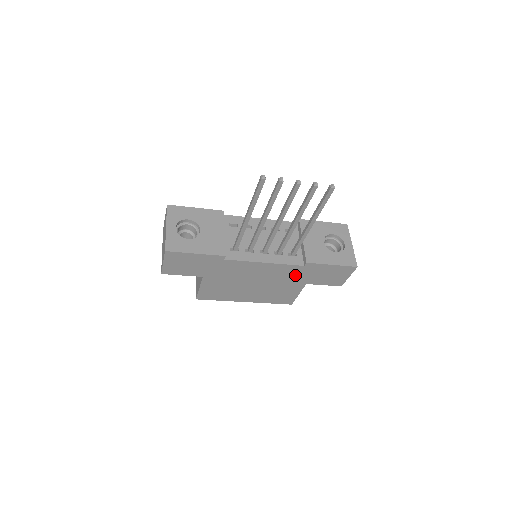
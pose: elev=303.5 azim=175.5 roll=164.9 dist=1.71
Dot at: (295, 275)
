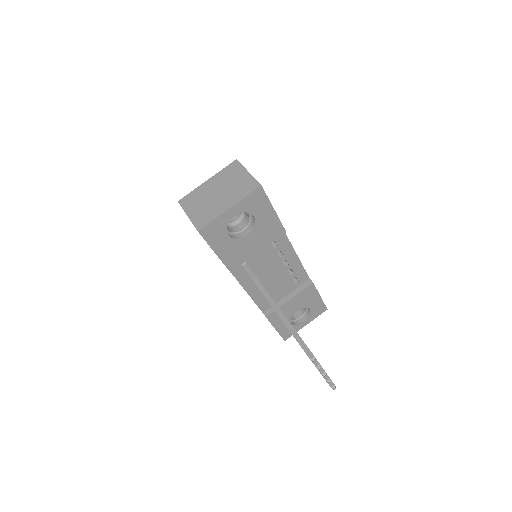
Dot at: occluded
